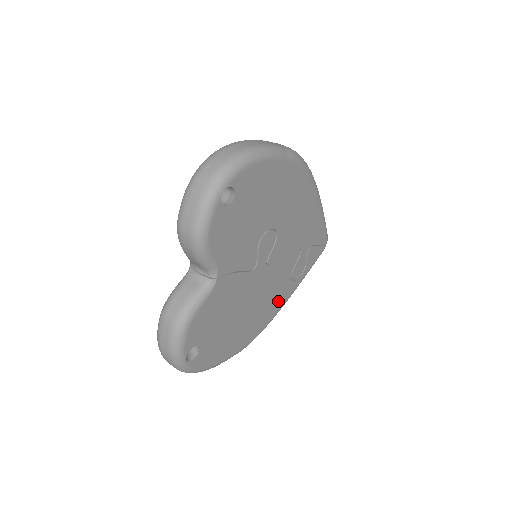
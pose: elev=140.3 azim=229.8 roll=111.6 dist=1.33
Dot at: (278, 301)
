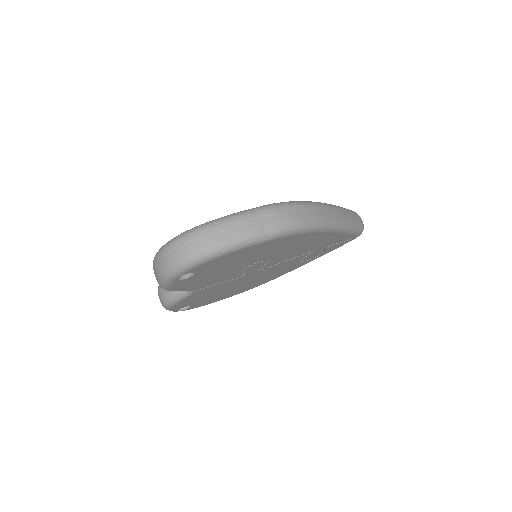
Dot at: (286, 271)
